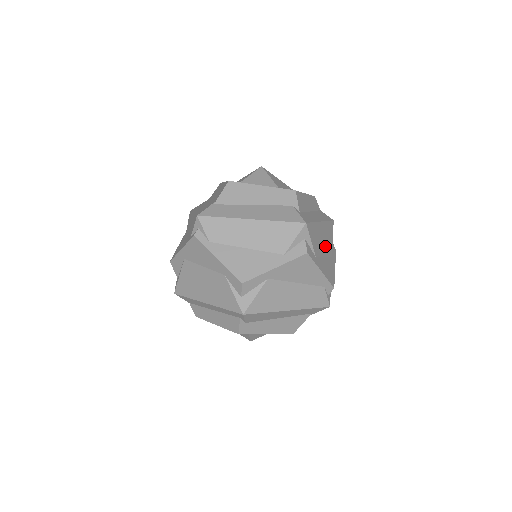
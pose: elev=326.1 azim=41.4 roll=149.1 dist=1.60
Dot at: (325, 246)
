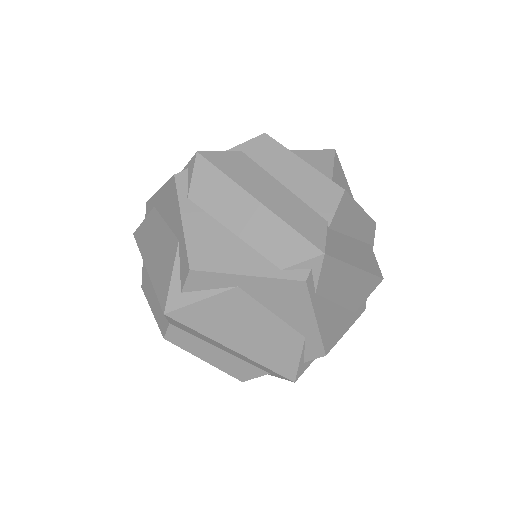
Dot at: occluded
